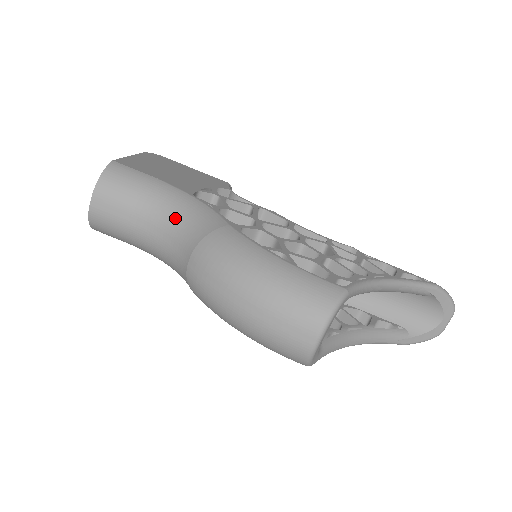
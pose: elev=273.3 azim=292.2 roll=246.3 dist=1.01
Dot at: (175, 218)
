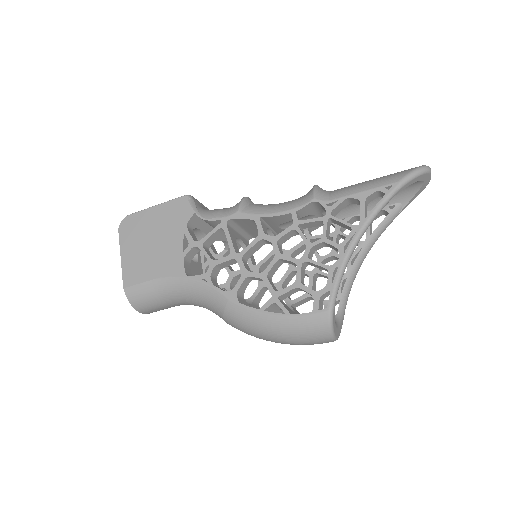
Dot at: (194, 301)
